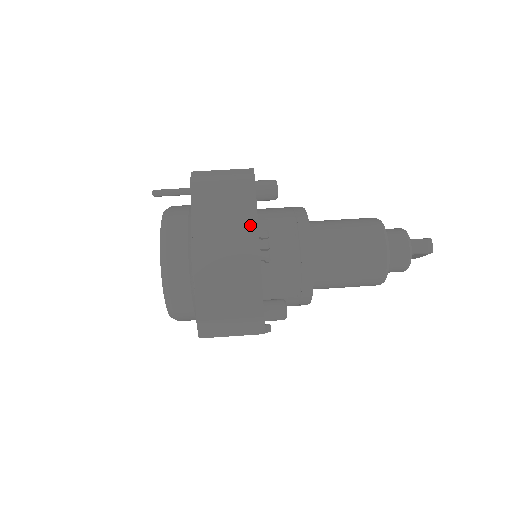
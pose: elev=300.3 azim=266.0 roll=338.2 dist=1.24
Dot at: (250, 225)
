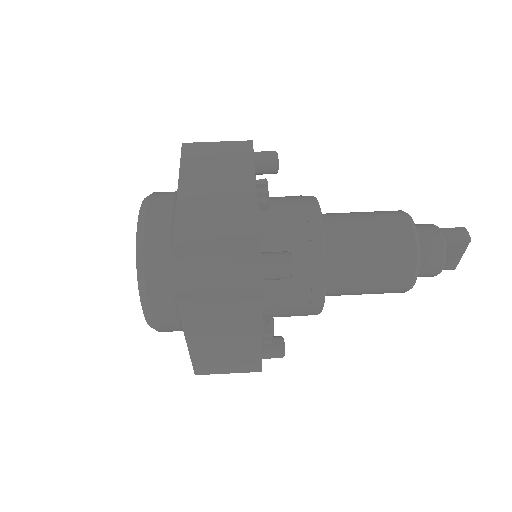
Dot at: (246, 174)
